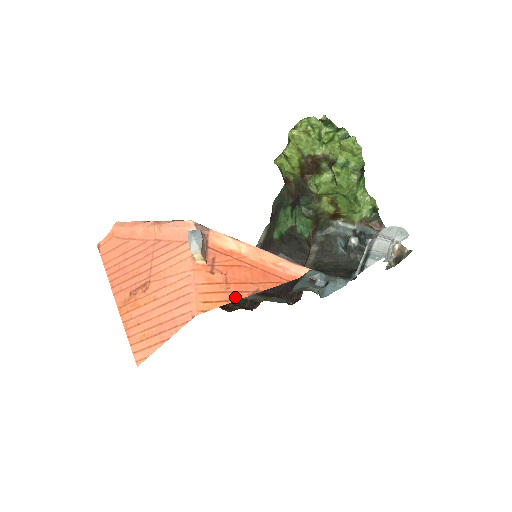
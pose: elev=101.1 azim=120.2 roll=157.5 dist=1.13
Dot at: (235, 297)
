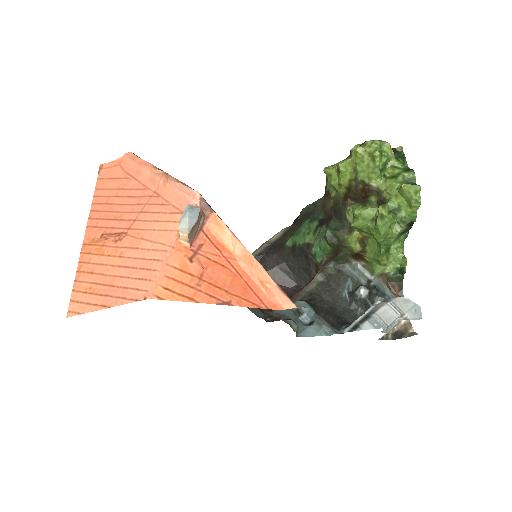
Dot at: (201, 298)
